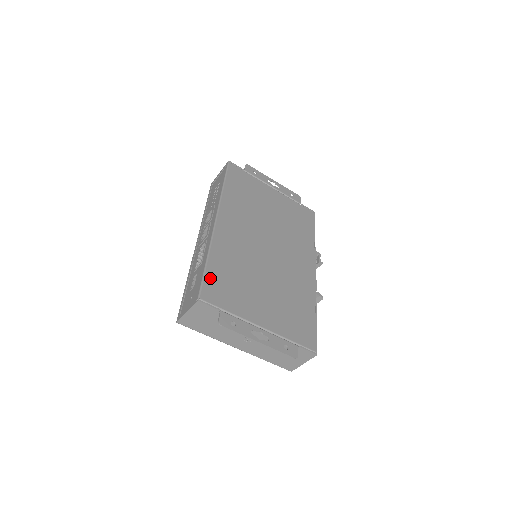
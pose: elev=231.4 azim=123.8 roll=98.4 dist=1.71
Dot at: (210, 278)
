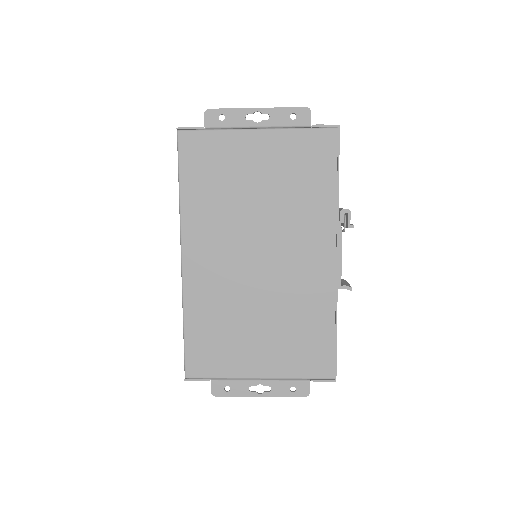
Dot at: (191, 348)
